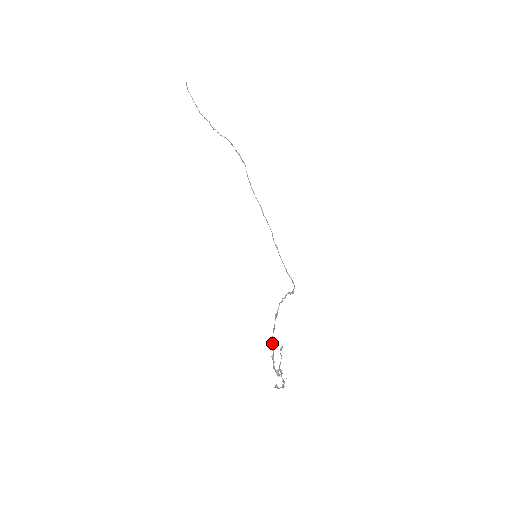
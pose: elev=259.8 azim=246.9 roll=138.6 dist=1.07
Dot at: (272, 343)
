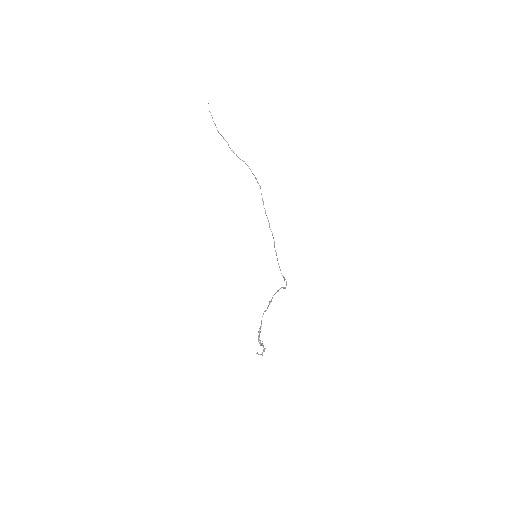
Dot at: (261, 321)
